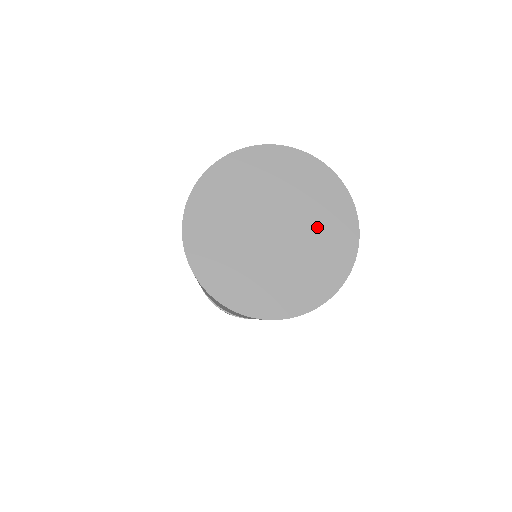
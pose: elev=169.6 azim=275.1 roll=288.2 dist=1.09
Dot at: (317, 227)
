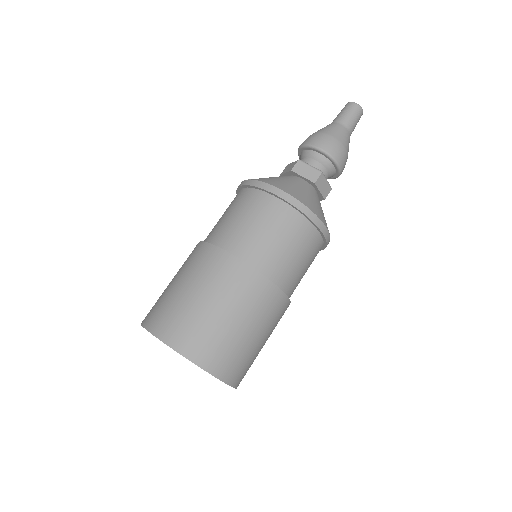
Dot at: occluded
